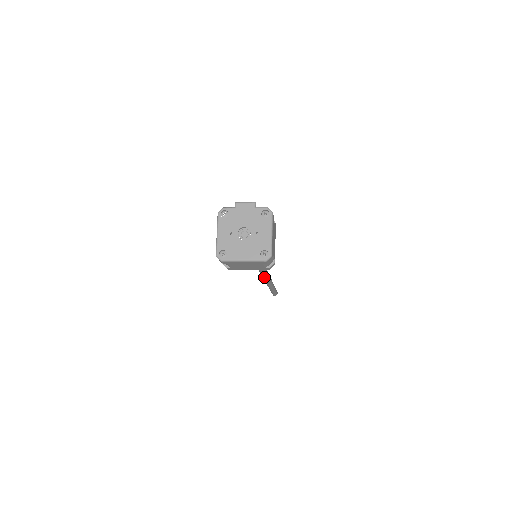
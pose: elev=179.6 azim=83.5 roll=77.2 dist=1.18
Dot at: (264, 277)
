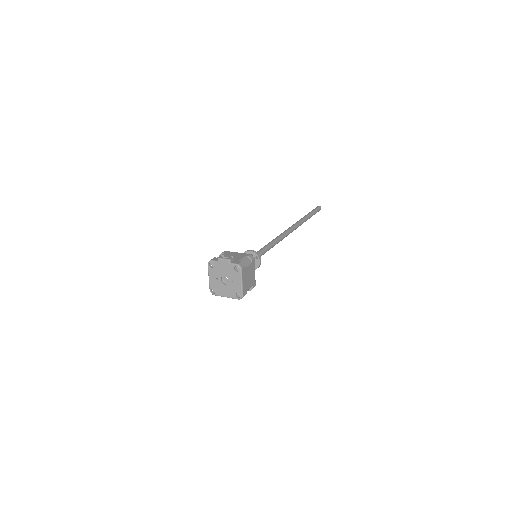
Dot at: occluded
